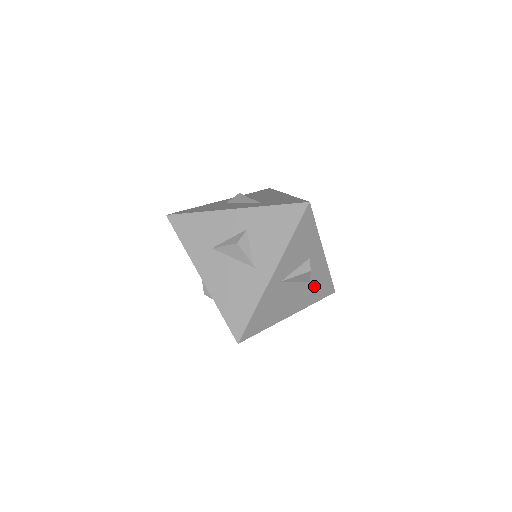
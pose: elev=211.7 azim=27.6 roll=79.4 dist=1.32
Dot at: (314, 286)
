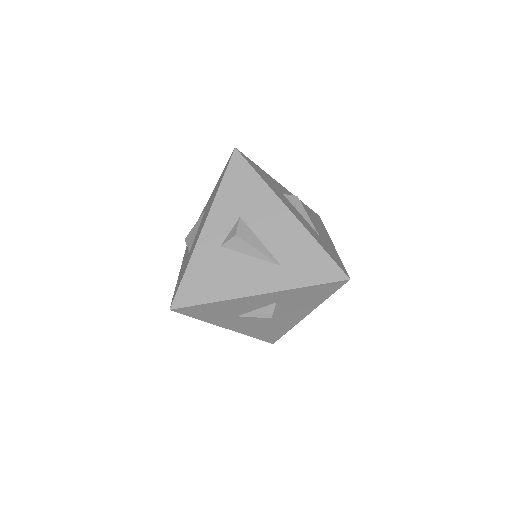
Dot at: occluded
